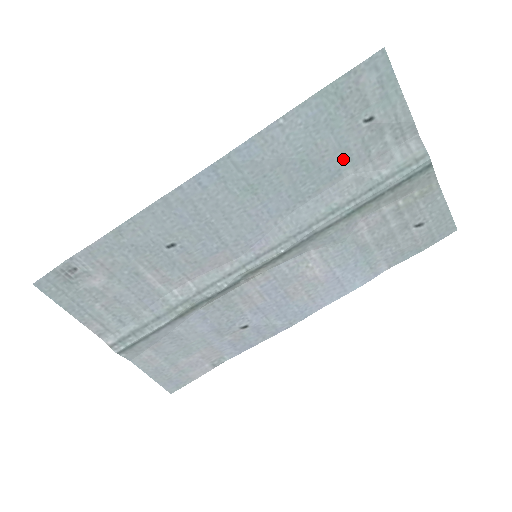
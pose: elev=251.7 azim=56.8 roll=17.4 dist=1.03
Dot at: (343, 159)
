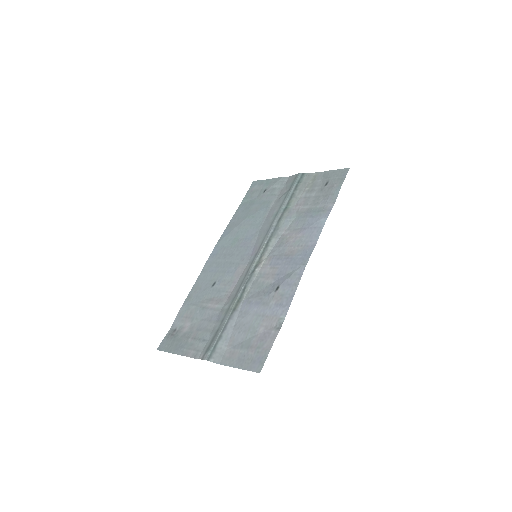
Dot at: (266, 204)
